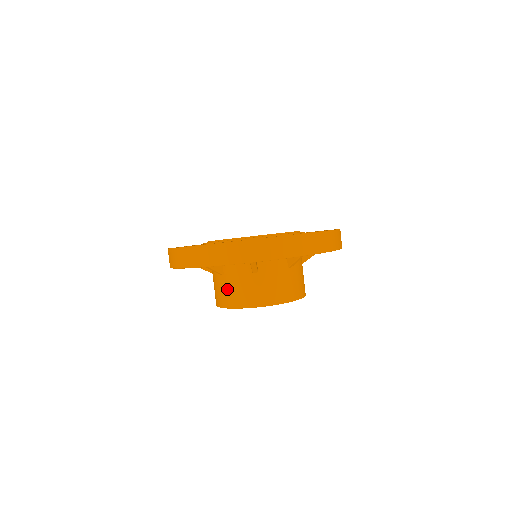
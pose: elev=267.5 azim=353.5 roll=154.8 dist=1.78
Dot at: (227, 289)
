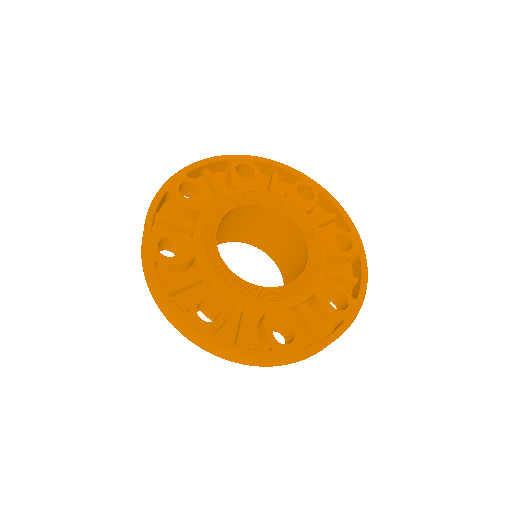
Dot at: occluded
